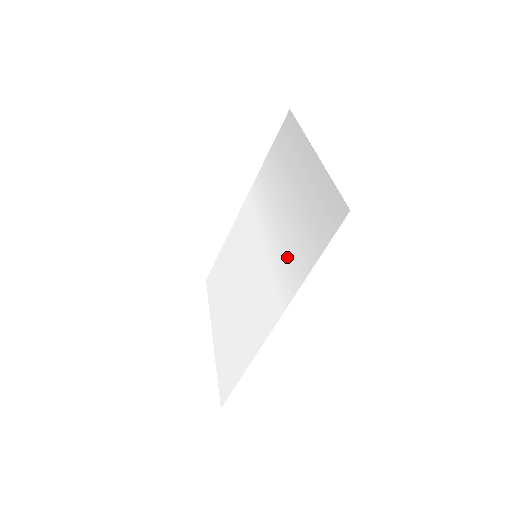
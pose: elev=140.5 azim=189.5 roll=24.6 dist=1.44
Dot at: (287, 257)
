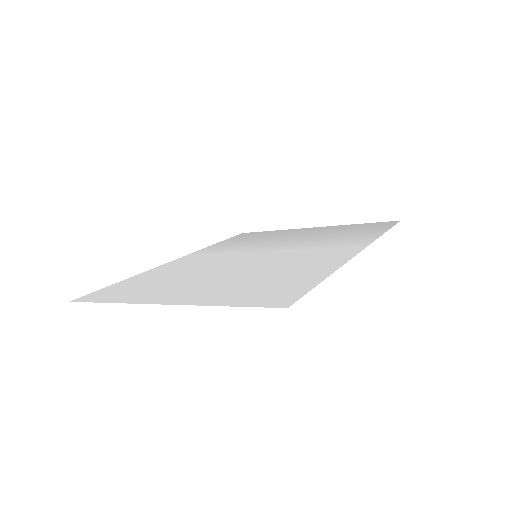
Dot at: (333, 240)
